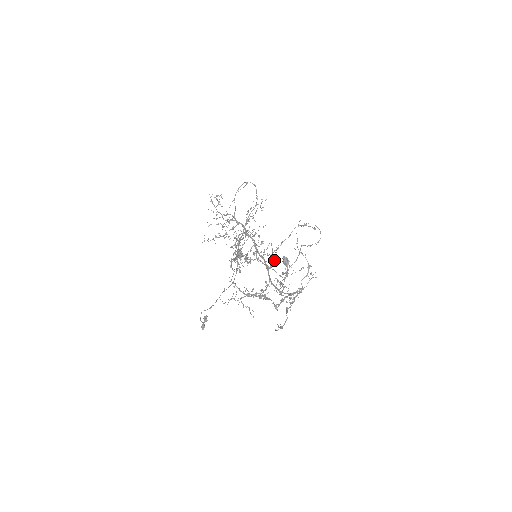
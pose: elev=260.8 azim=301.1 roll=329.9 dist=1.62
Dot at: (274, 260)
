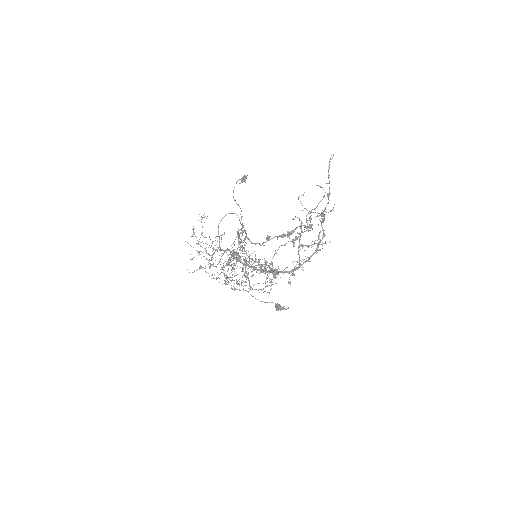
Dot at: (271, 285)
